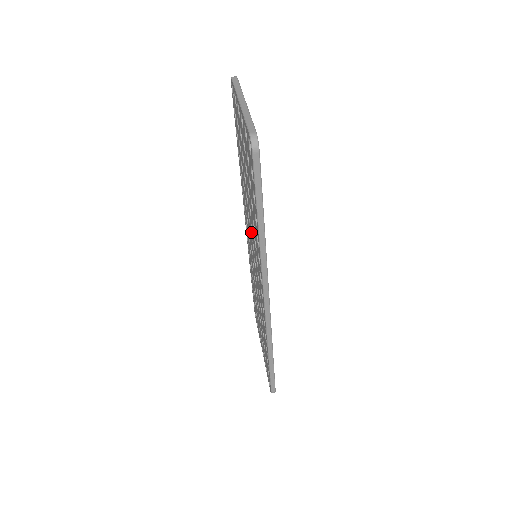
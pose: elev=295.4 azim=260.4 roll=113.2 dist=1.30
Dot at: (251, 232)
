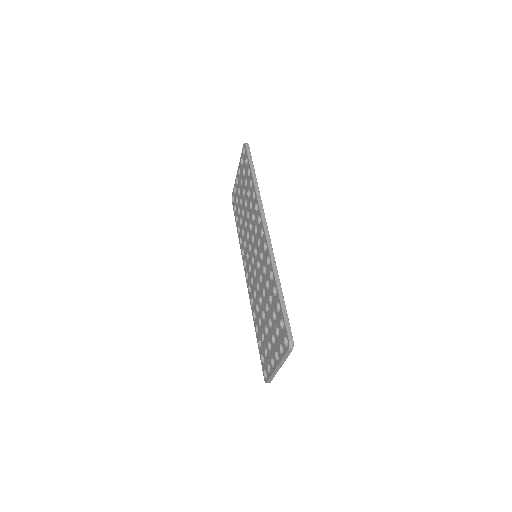
Dot at: (250, 235)
